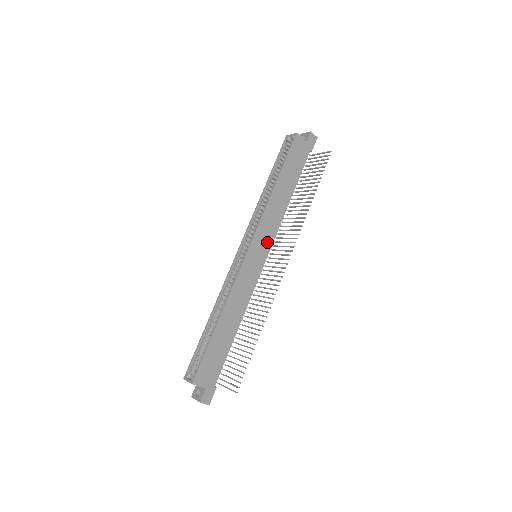
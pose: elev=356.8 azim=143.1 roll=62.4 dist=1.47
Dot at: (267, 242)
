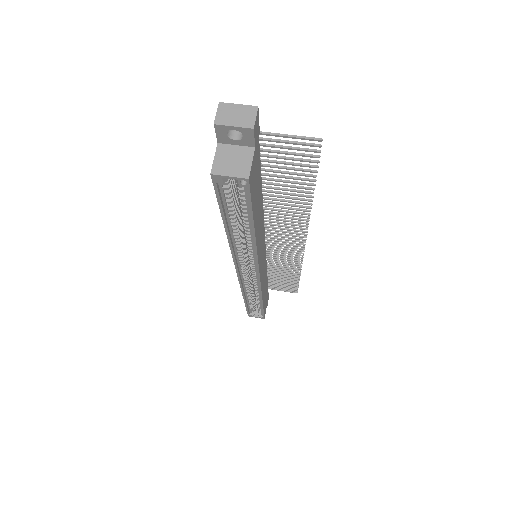
Dot at: (263, 245)
